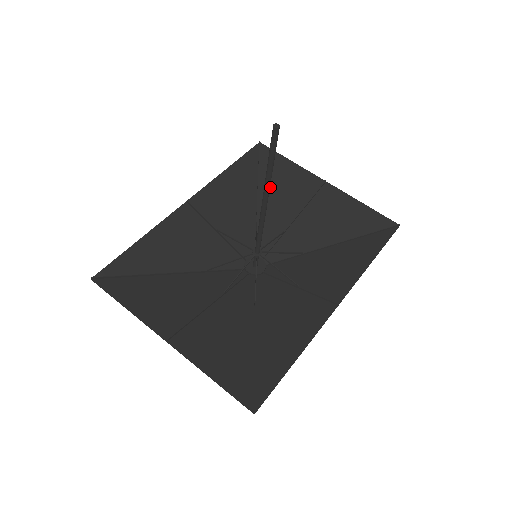
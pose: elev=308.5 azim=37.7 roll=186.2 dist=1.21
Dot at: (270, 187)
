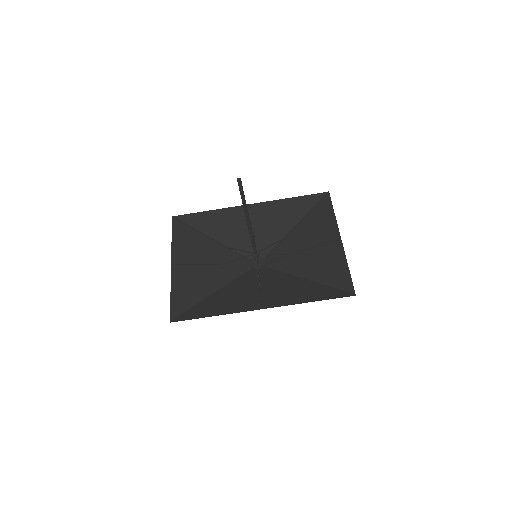
Dot at: (308, 223)
